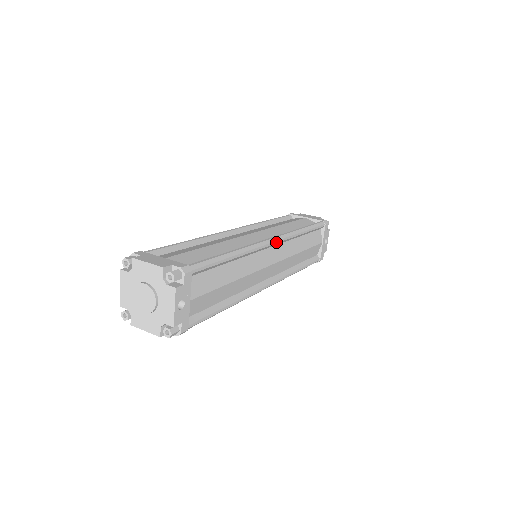
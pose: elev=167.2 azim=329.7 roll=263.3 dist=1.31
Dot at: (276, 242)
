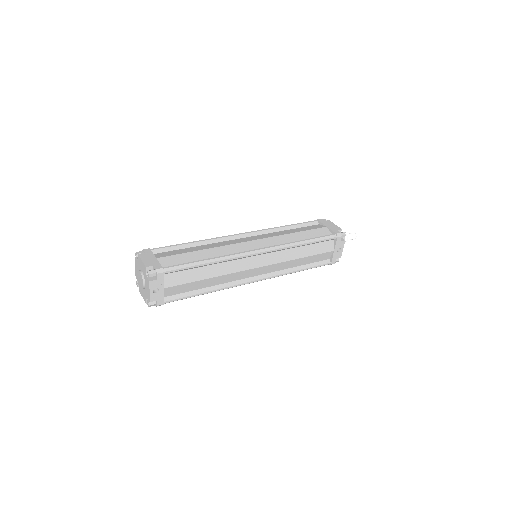
Dot at: (262, 253)
